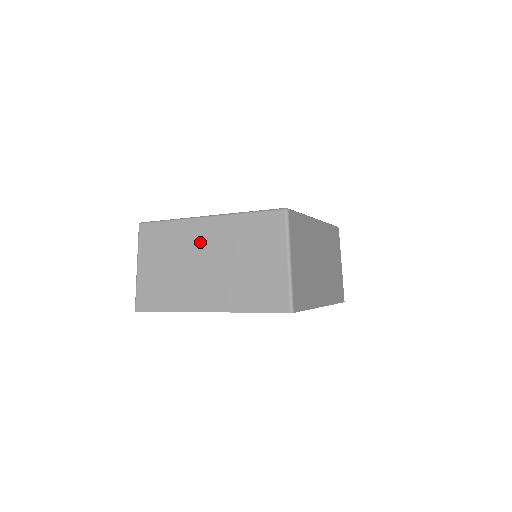
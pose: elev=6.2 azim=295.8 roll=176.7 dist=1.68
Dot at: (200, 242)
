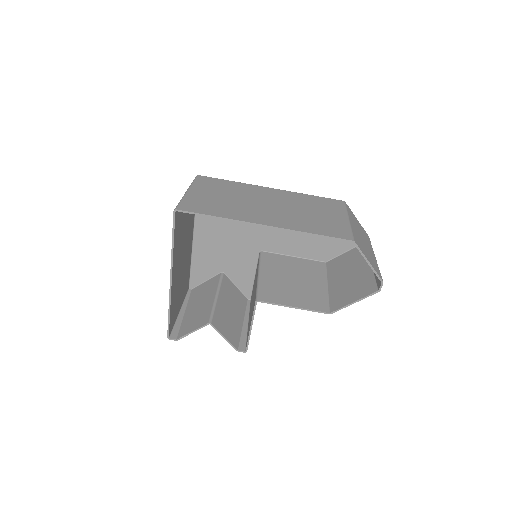
Dot at: occluded
